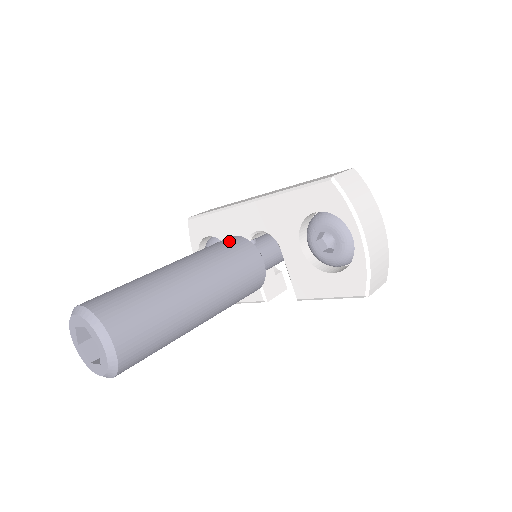
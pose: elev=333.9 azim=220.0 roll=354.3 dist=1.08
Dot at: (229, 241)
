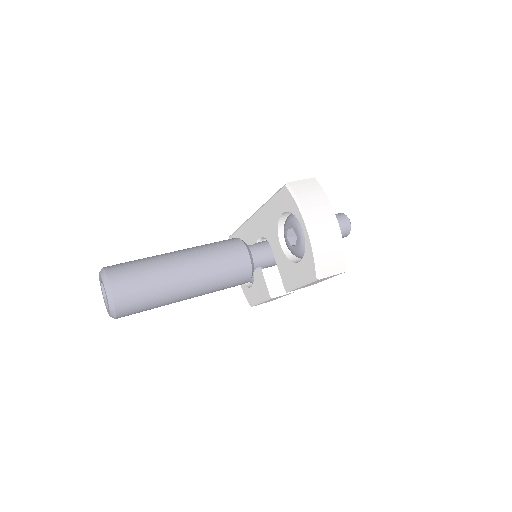
Dot at: (226, 240)
